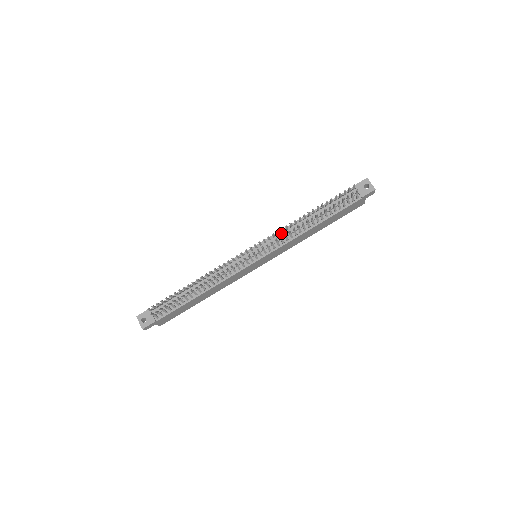
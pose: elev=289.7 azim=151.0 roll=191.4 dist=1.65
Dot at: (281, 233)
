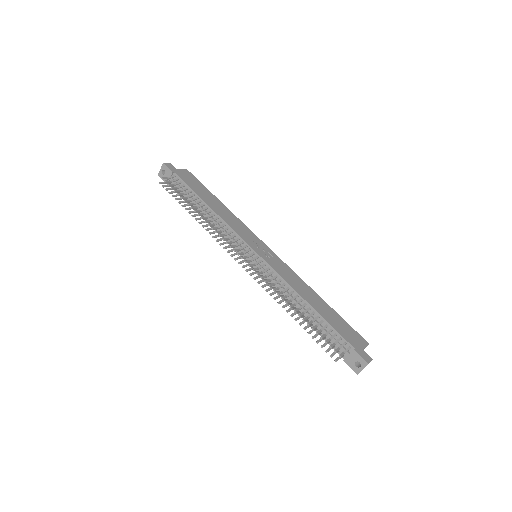
Dot at: (279, 279)
